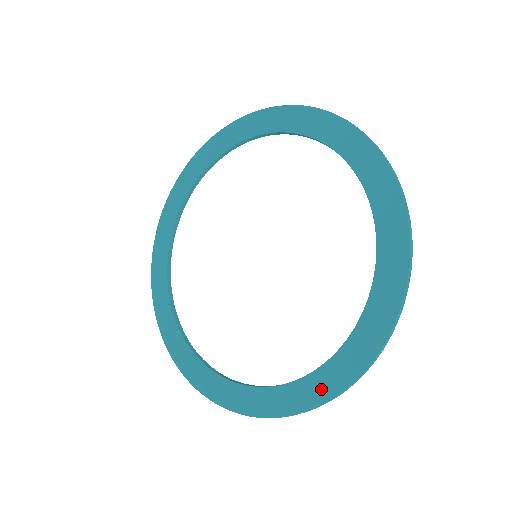
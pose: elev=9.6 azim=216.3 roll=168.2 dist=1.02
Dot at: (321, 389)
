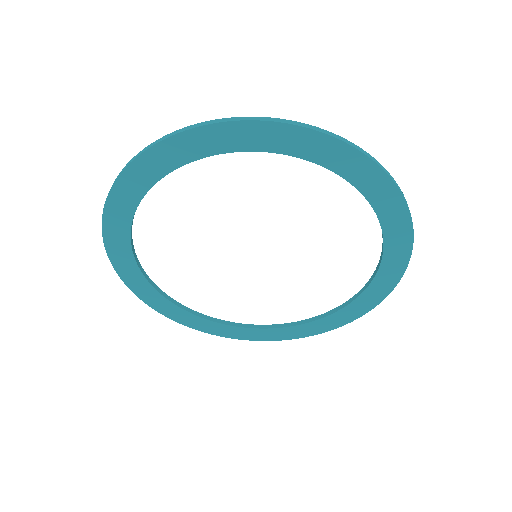
Dot at: (308, 331)
